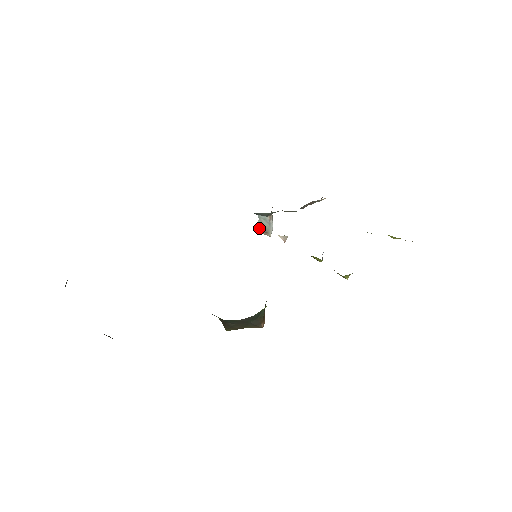
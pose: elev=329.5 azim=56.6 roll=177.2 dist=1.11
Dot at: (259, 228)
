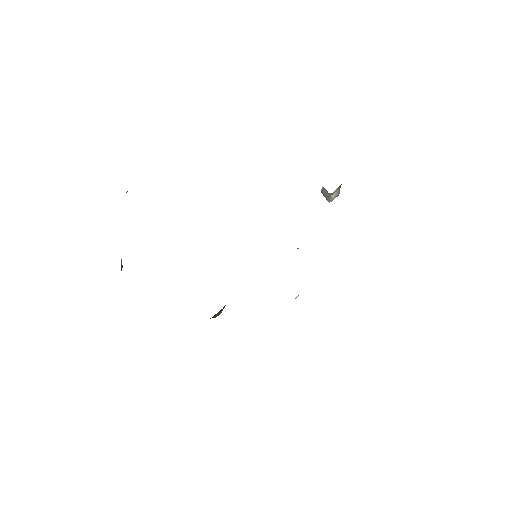
Dot at: (322, 192)
